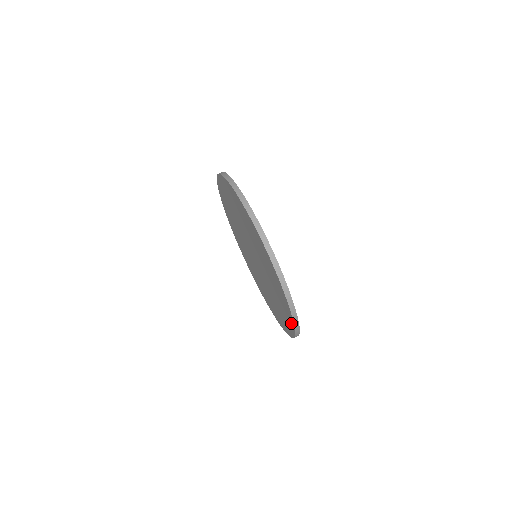
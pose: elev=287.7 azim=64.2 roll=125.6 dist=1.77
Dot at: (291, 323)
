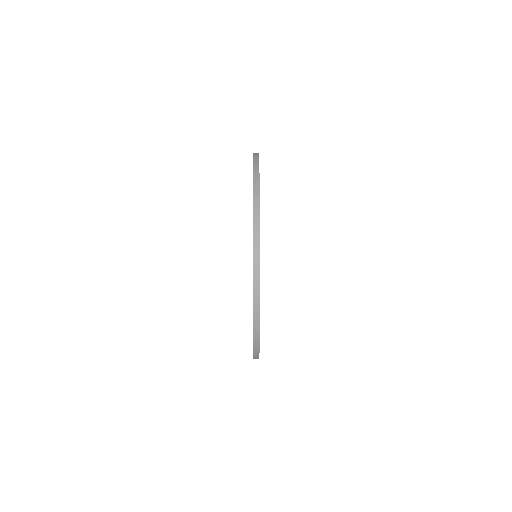
Dot at: occluded
